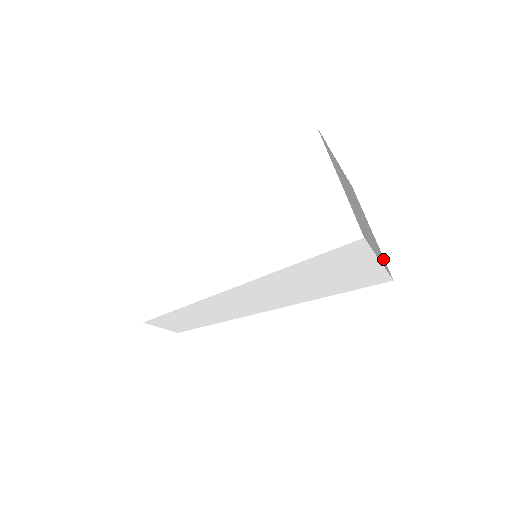
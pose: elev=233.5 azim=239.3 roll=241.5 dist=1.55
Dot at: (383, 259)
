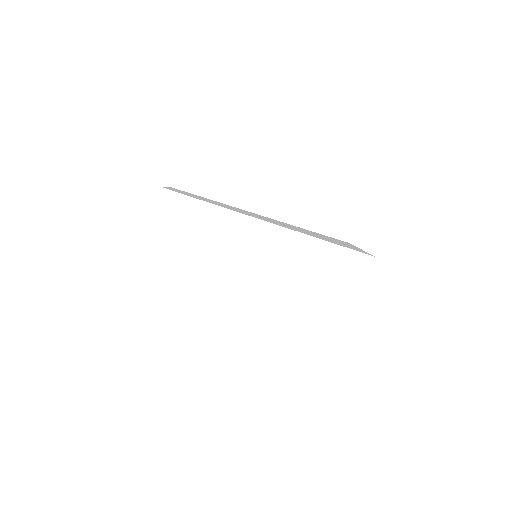
Dot at: occluded
